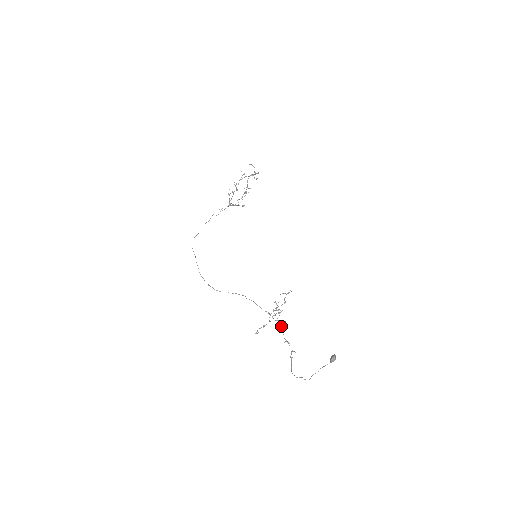
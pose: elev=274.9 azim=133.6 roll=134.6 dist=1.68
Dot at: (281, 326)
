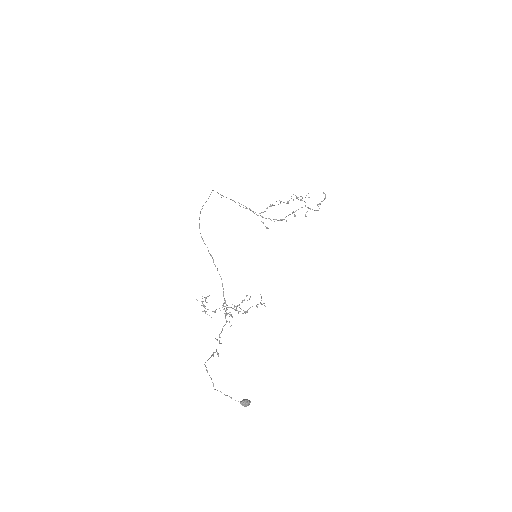
Dot at: occluded
